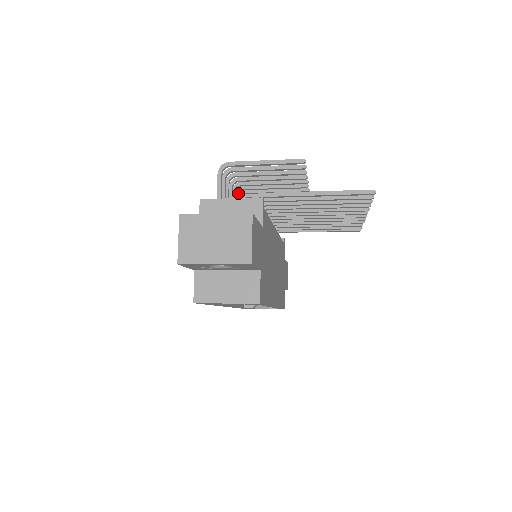
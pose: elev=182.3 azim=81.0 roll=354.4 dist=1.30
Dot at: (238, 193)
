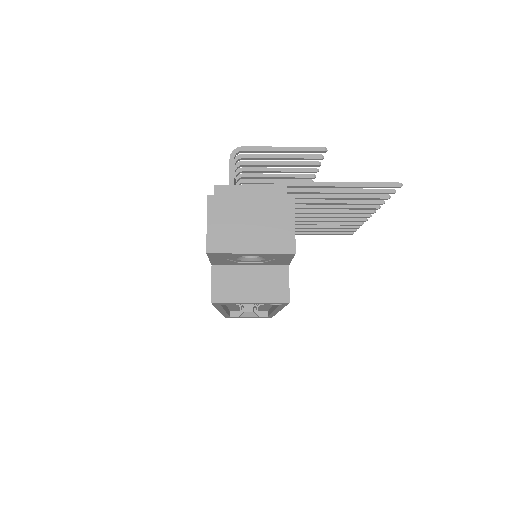
Dot at: occluded
